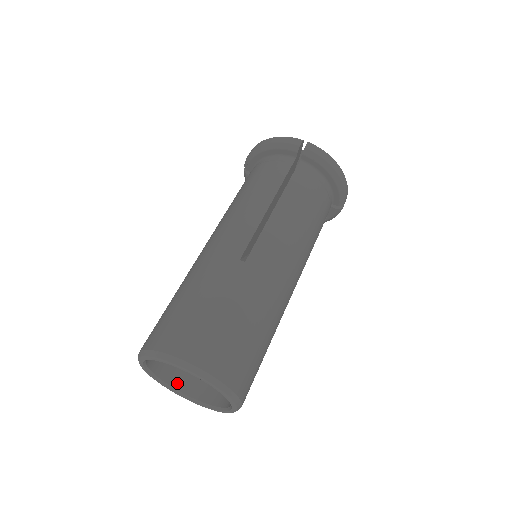
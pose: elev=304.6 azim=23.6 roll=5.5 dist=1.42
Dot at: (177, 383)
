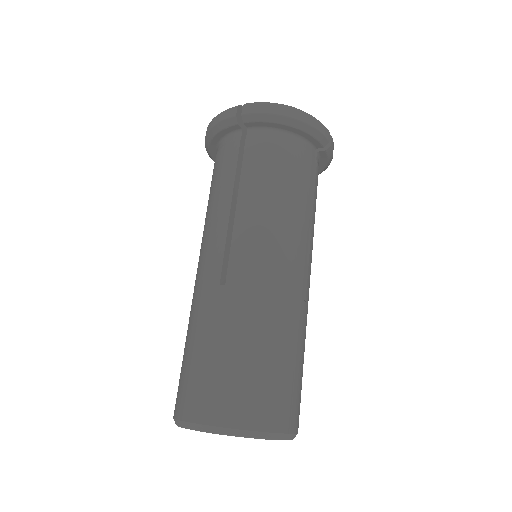
Dot at: occluded
